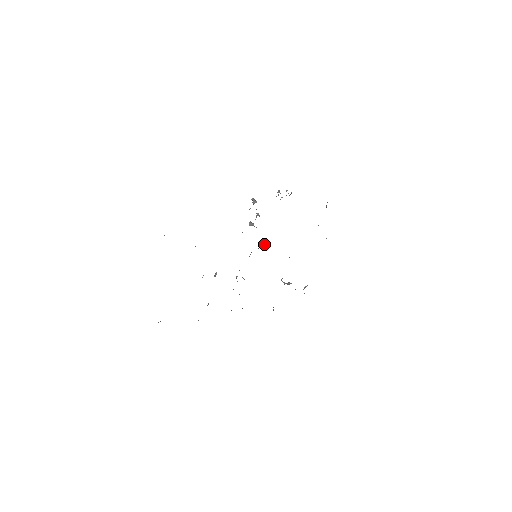
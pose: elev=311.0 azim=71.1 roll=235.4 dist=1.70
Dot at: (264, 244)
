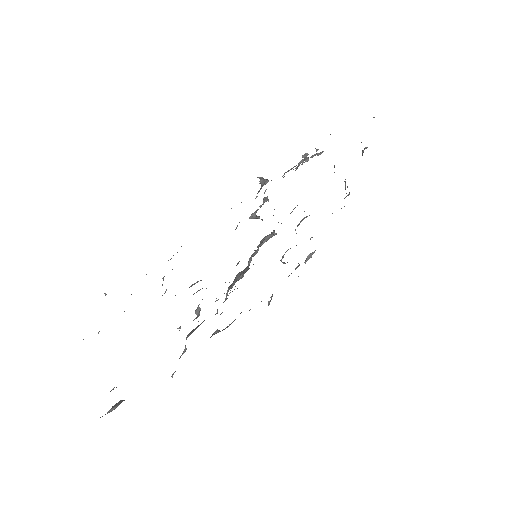
Dot at: (269, 235)
